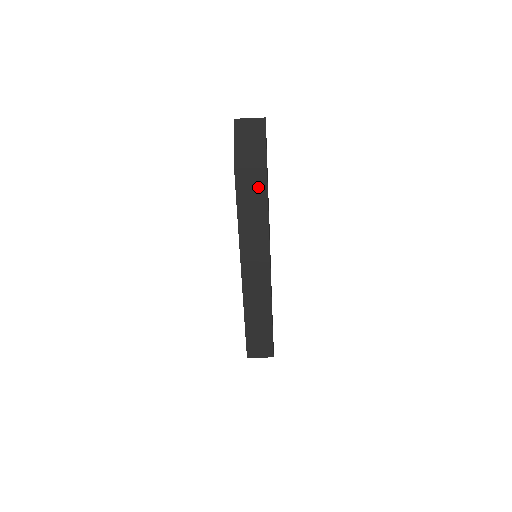
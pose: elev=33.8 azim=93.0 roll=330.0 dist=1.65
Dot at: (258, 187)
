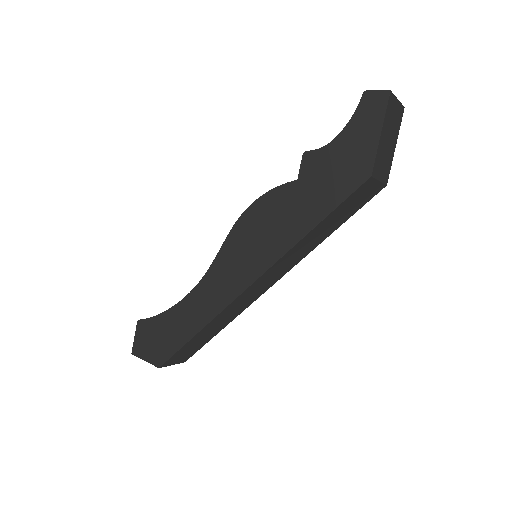
Dot at: (360, 202)
